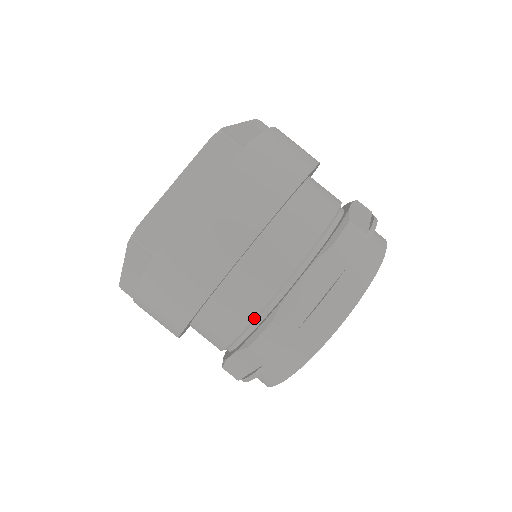
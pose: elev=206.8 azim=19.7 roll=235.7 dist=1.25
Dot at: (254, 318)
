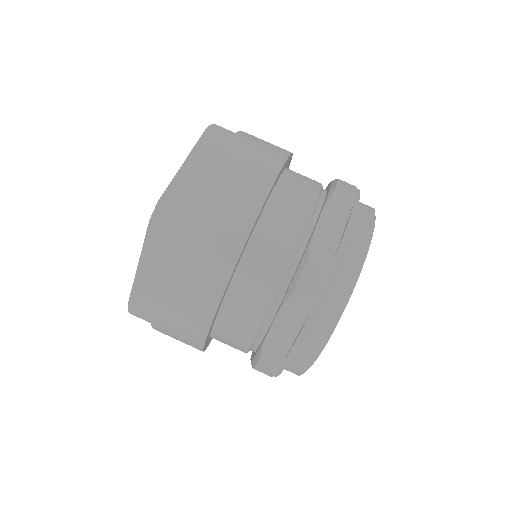
Dot at: (288, 267)
